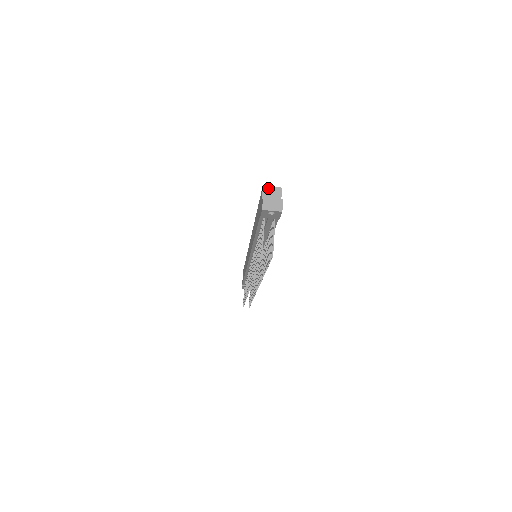
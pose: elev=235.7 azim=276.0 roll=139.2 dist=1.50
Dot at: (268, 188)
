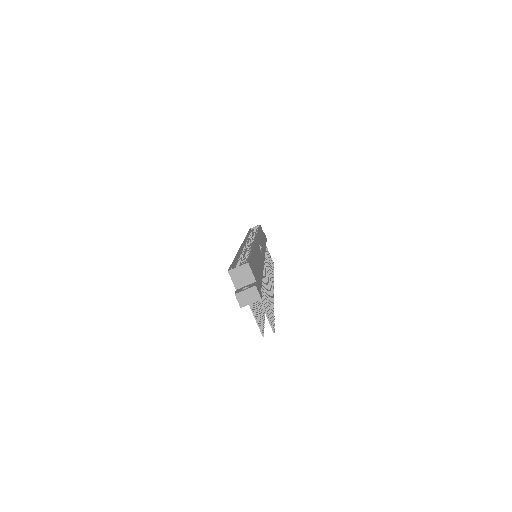
Dot at: (234, 271)
